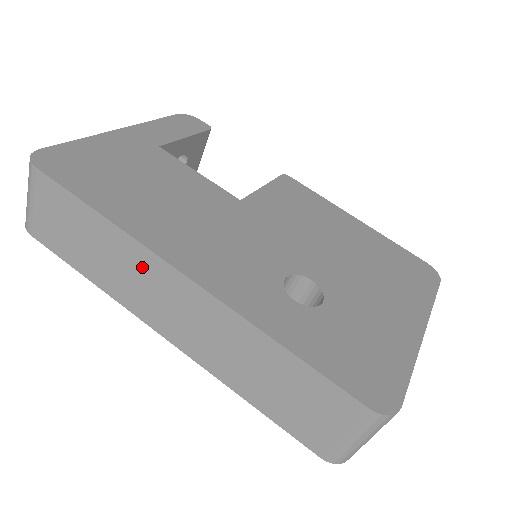
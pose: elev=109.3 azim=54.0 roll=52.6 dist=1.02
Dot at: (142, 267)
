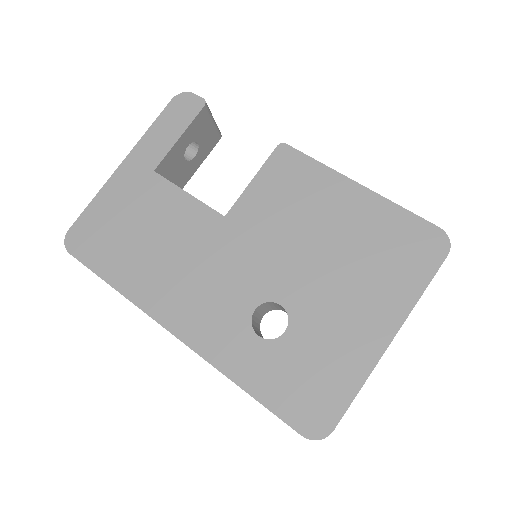
Dot at: occluded
